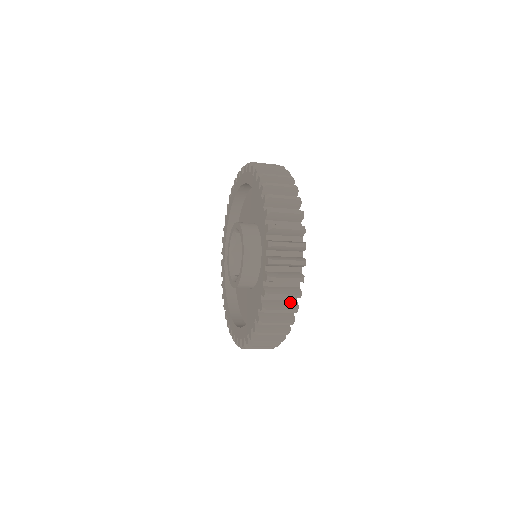
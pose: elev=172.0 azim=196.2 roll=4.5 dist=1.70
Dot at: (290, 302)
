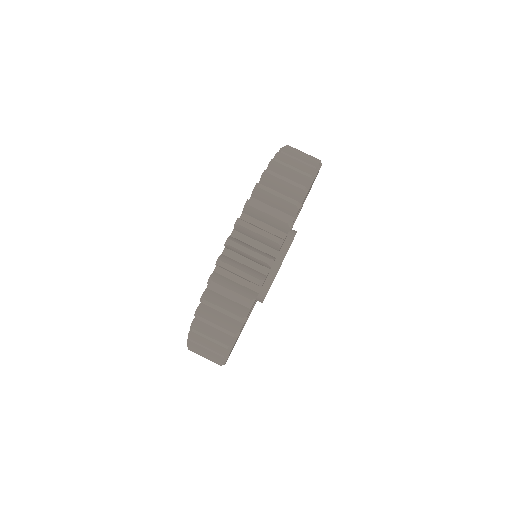
Dot at: occluded
